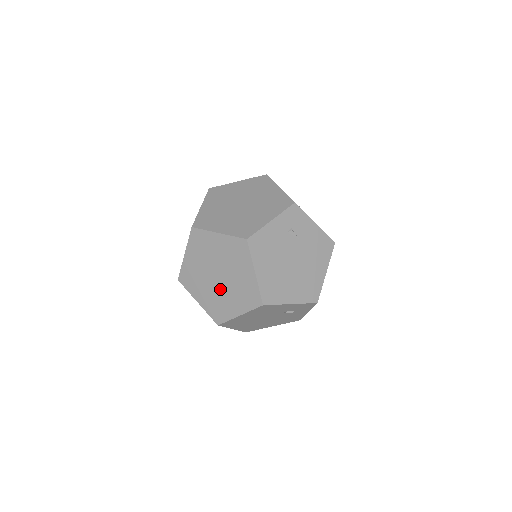
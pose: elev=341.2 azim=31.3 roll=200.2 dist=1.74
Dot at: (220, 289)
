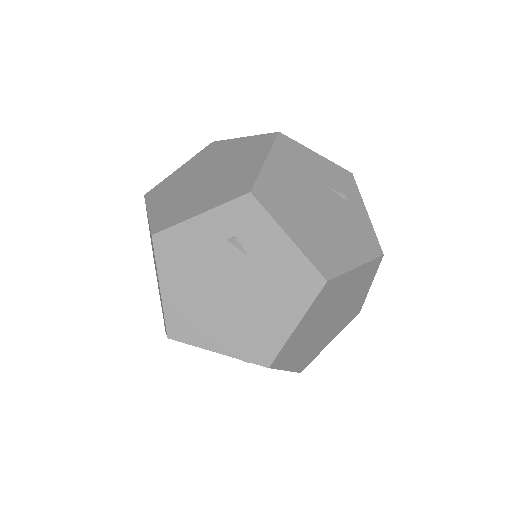
Dot at: occluded
